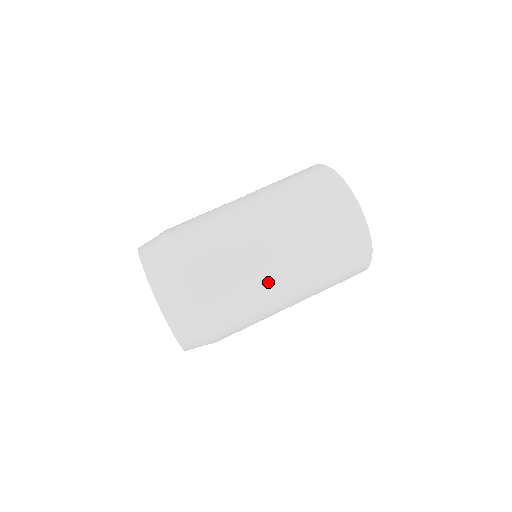
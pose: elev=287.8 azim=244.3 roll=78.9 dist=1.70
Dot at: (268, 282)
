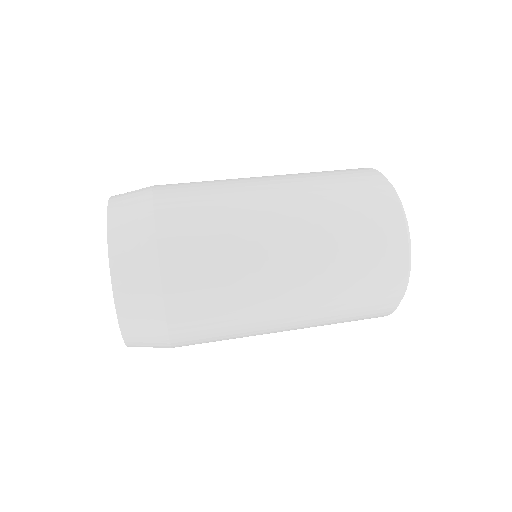
Dot at: (244, 182)
